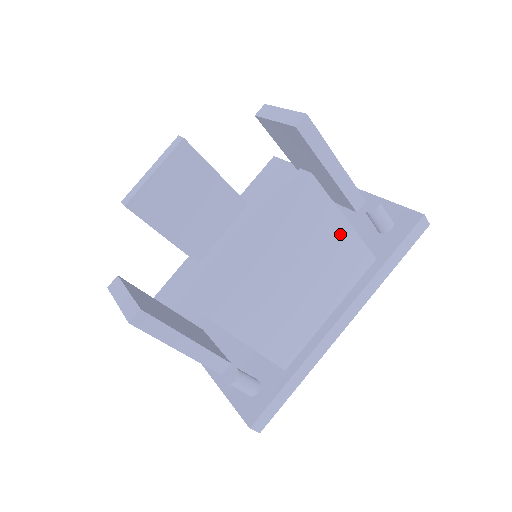
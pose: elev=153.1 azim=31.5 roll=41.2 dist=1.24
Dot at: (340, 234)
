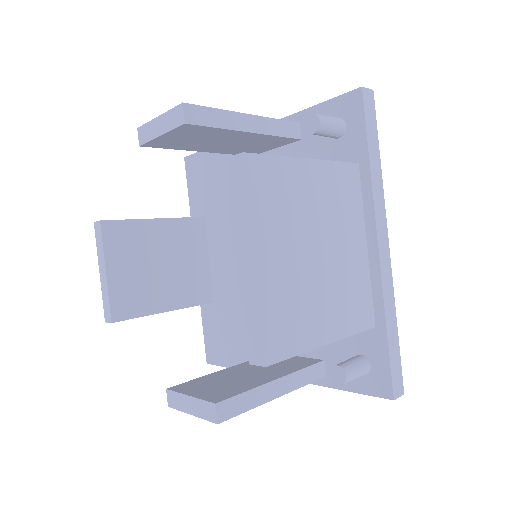
Dot at: (313, 176)
